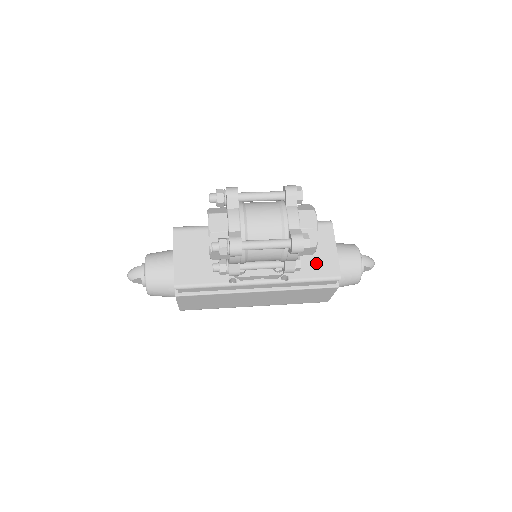
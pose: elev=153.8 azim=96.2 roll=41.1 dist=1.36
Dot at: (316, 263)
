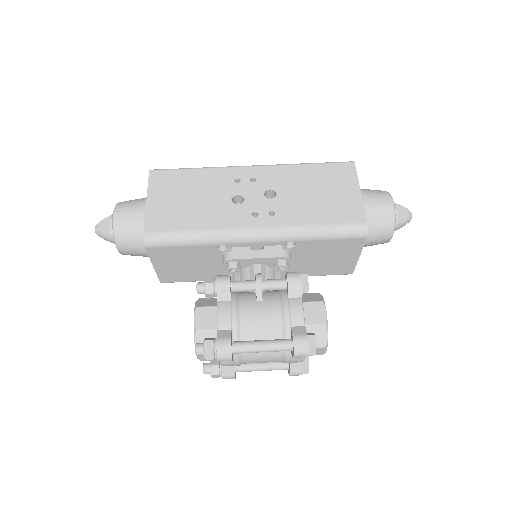
Dot at: (328, 267)
